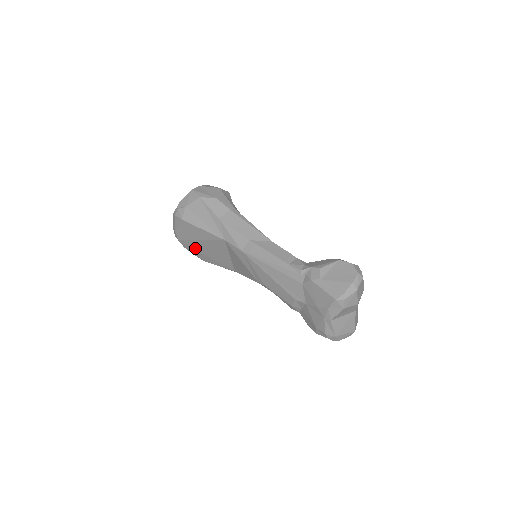
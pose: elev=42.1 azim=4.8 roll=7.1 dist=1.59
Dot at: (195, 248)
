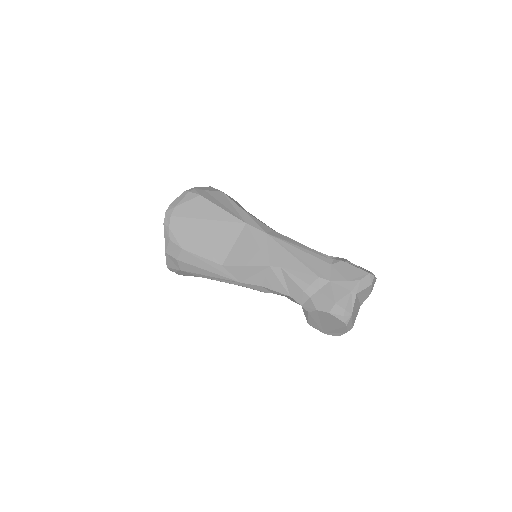
Dot at: (188, 229)
